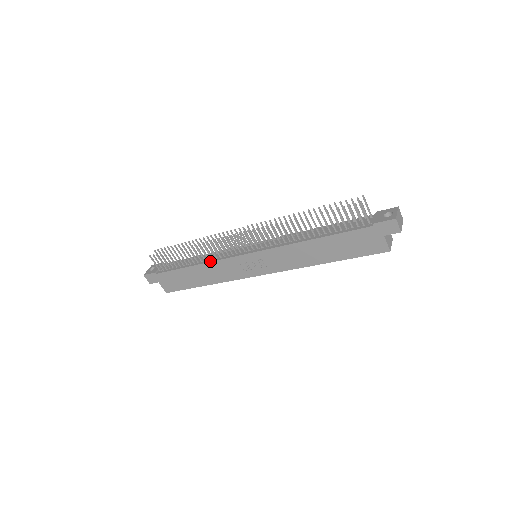
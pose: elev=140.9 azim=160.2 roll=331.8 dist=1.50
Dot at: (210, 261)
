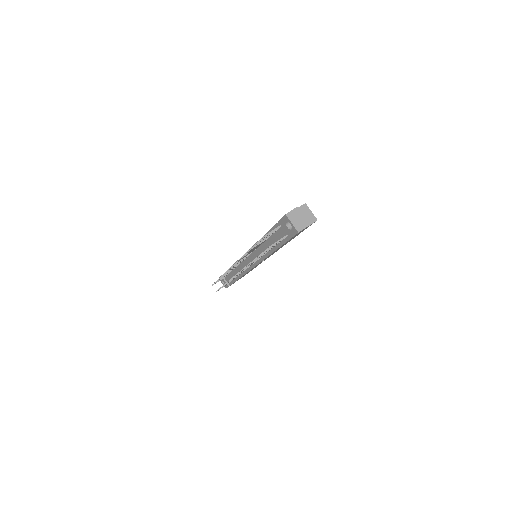
Dot at: occluded
